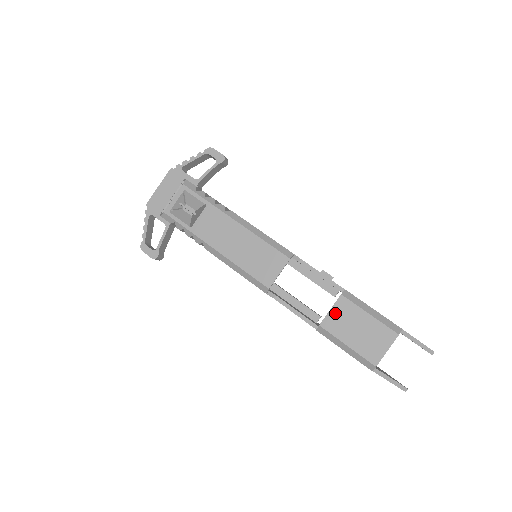
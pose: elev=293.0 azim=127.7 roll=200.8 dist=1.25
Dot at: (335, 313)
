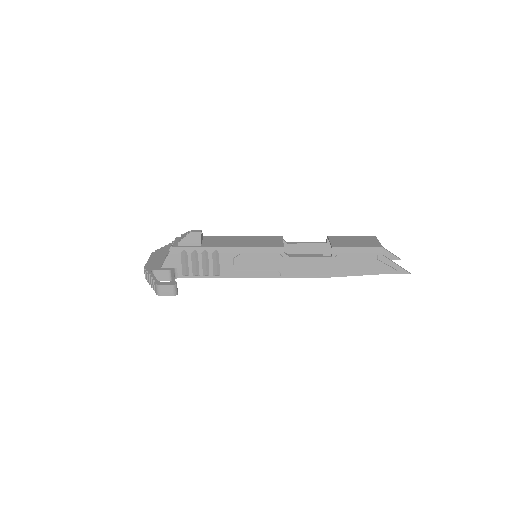
Dot at: (334, 241)
